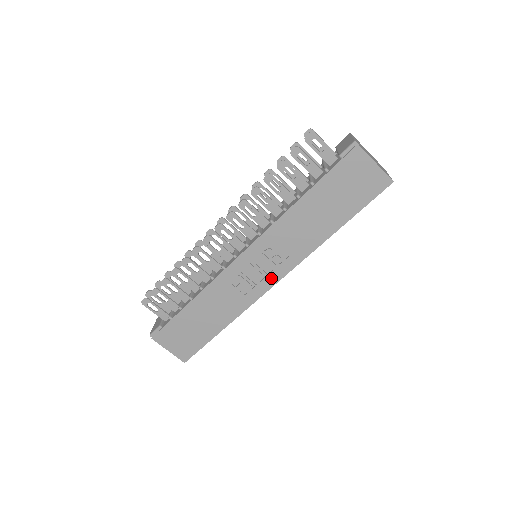
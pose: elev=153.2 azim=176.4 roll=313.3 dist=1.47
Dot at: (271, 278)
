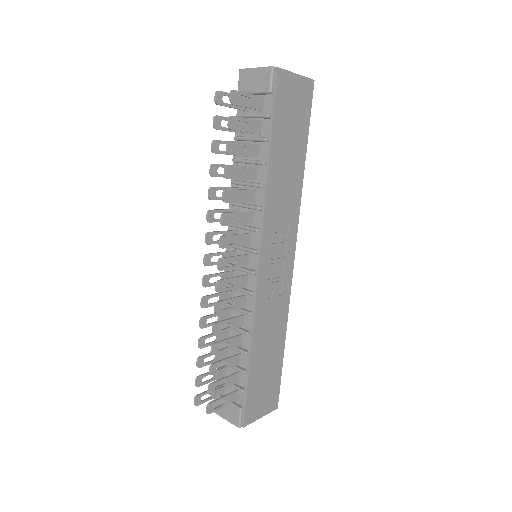
Dot at: (289, 257)
